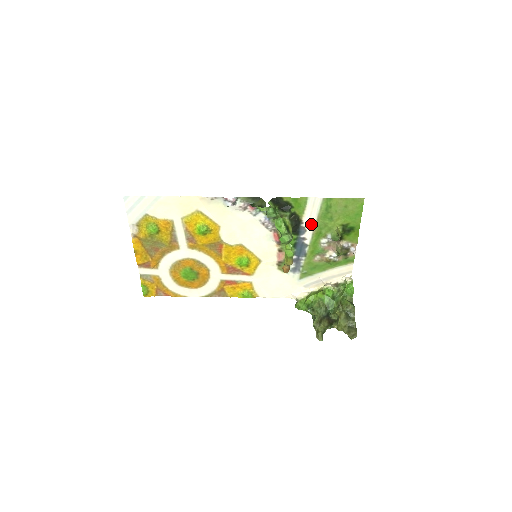
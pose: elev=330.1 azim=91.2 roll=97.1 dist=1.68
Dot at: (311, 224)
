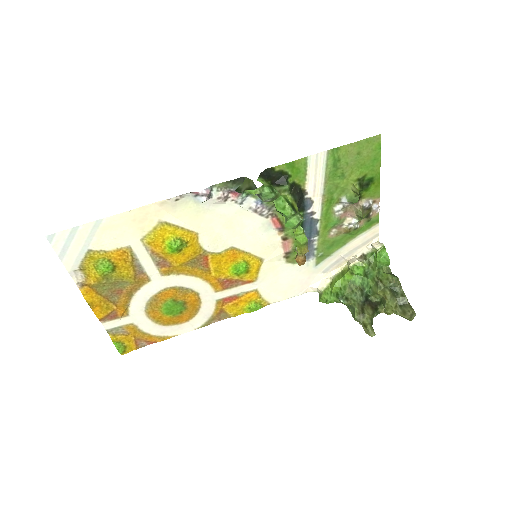
Dot at: (318, 191)
